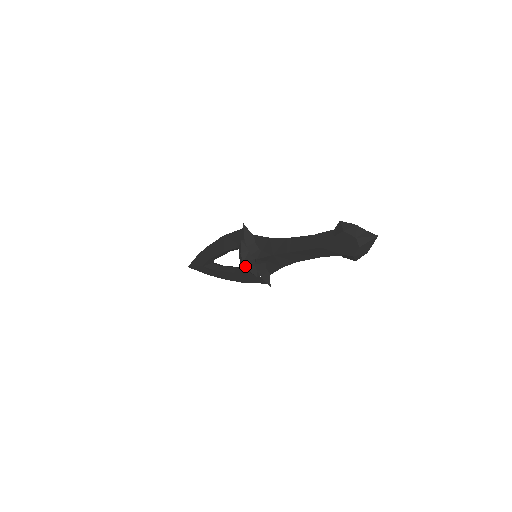
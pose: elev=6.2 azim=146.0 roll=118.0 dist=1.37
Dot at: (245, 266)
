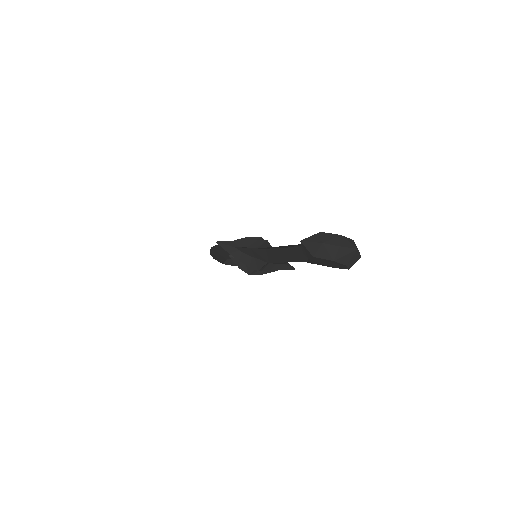
Dot at: occluded
